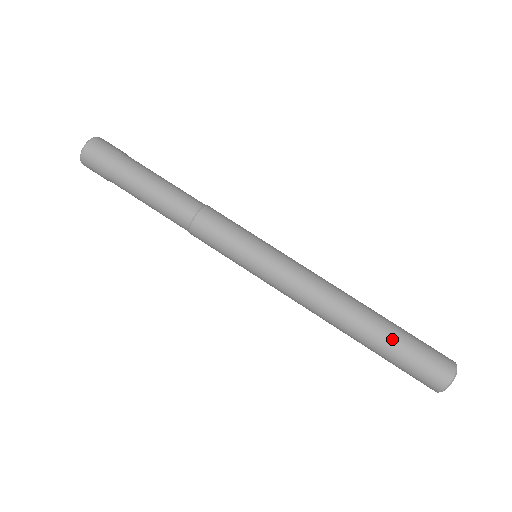
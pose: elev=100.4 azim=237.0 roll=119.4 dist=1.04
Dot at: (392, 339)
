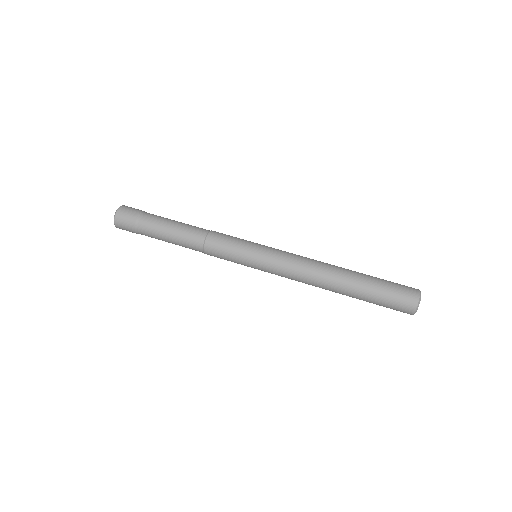
Dot at: (365, 293)
